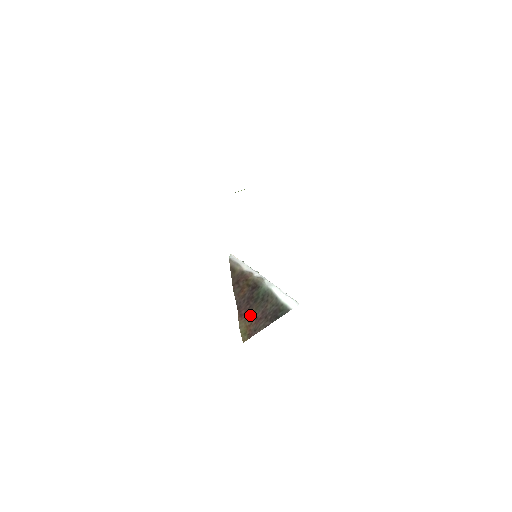
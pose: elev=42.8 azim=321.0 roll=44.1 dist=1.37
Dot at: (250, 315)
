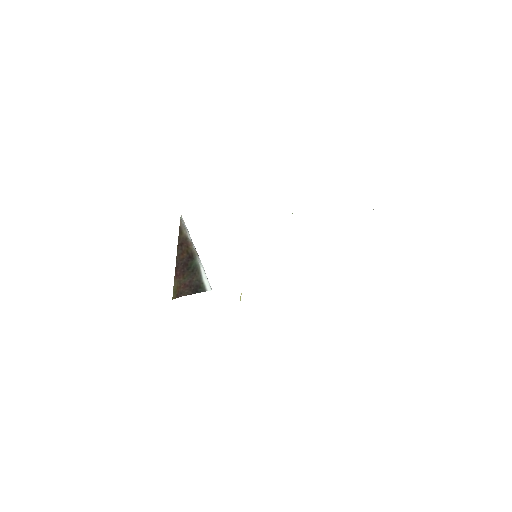
Dot at: (182, 279)
